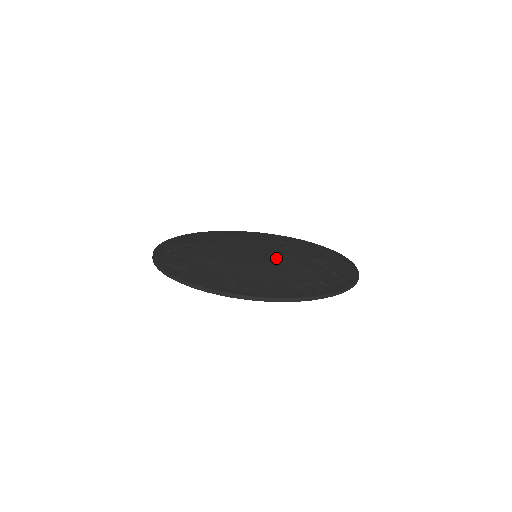
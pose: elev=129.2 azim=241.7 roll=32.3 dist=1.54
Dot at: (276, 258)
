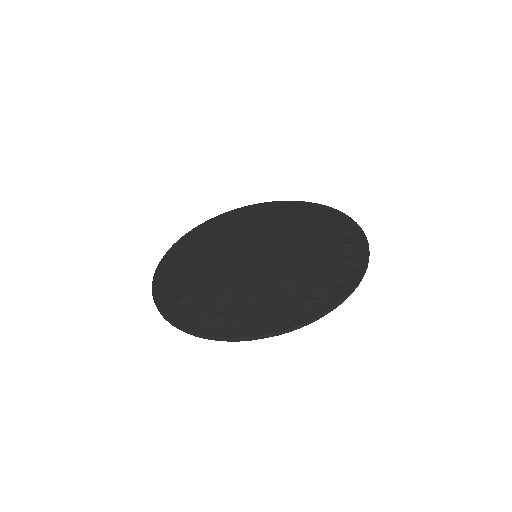
Dot at: (286, 248)
